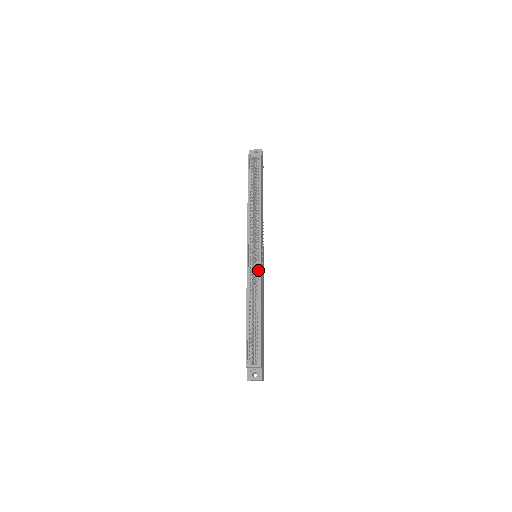
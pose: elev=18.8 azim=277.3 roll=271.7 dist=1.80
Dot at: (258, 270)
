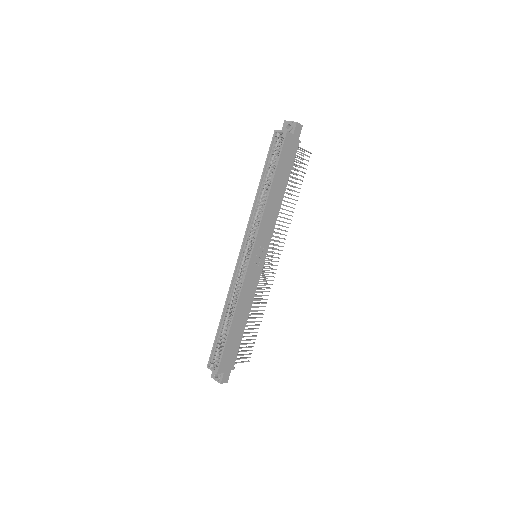
Dot at: (244, 277)
